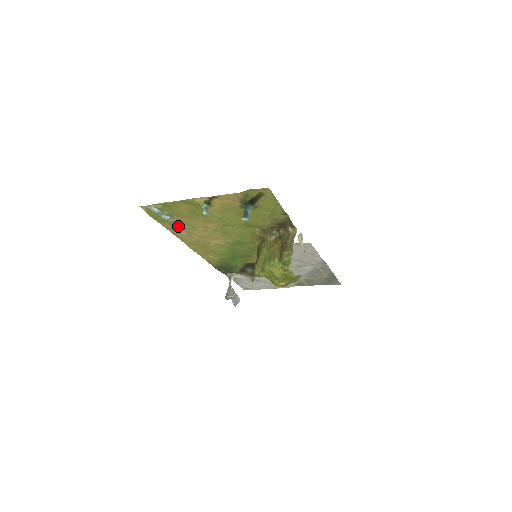
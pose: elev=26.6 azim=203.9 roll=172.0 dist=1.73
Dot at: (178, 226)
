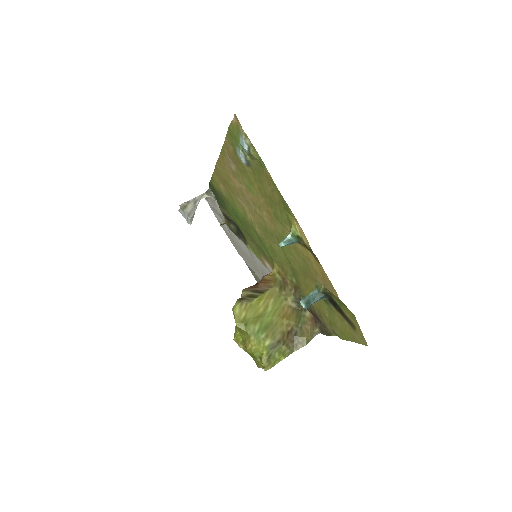
Dot at: (238, 164)
